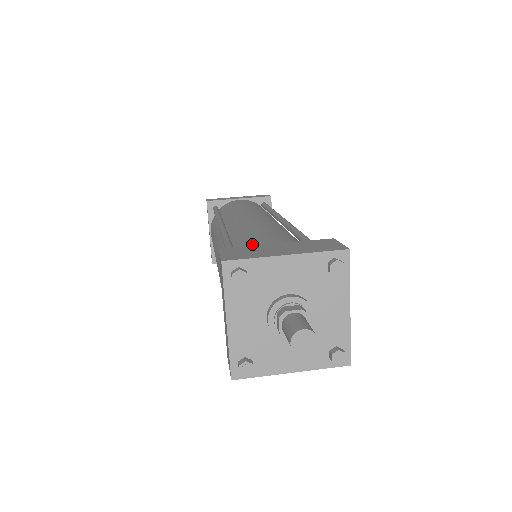
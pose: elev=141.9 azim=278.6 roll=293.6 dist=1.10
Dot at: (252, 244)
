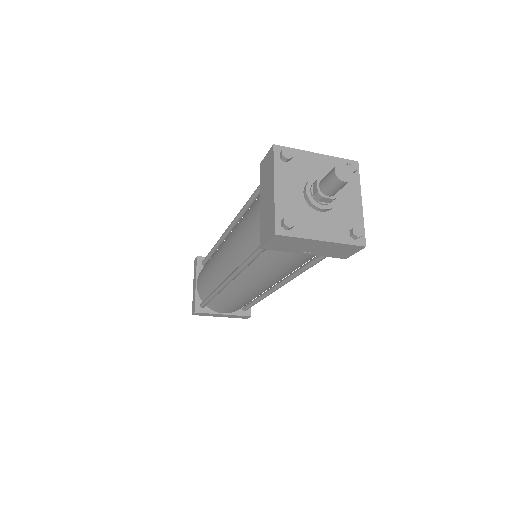
Dot at: occluded
